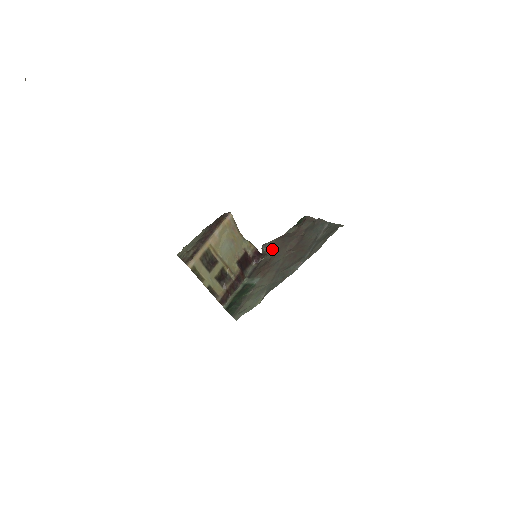
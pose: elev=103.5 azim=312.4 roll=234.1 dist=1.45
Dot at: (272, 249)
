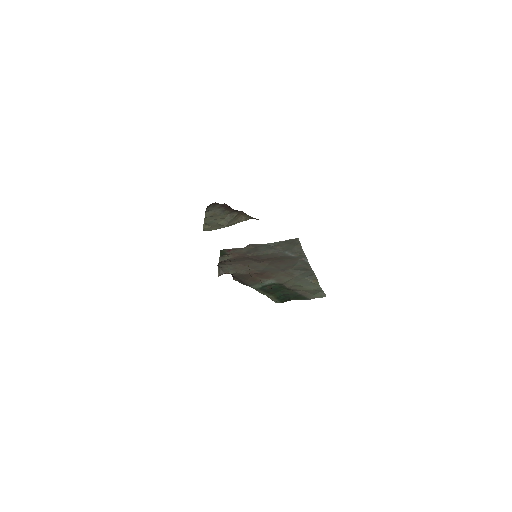
Dot at: (233, 267)
